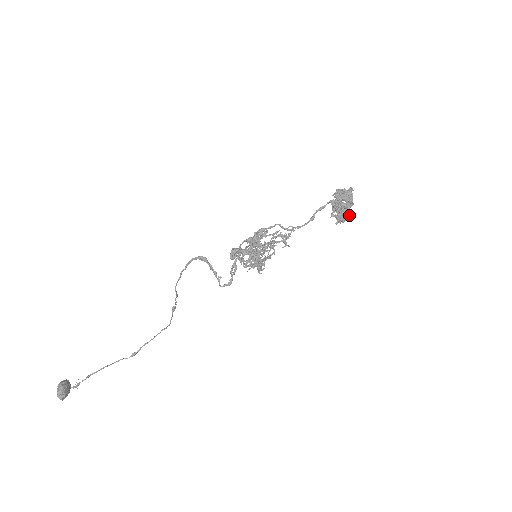
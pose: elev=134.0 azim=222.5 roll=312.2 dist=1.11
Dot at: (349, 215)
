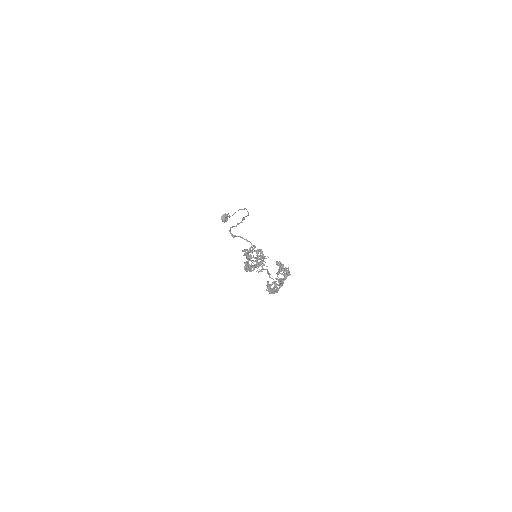
Dot at: (289, 275)
